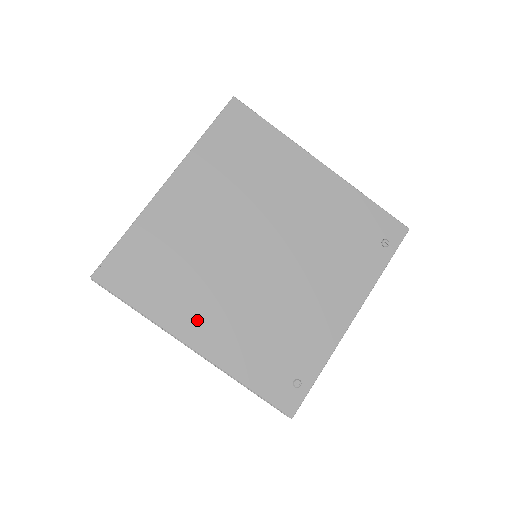
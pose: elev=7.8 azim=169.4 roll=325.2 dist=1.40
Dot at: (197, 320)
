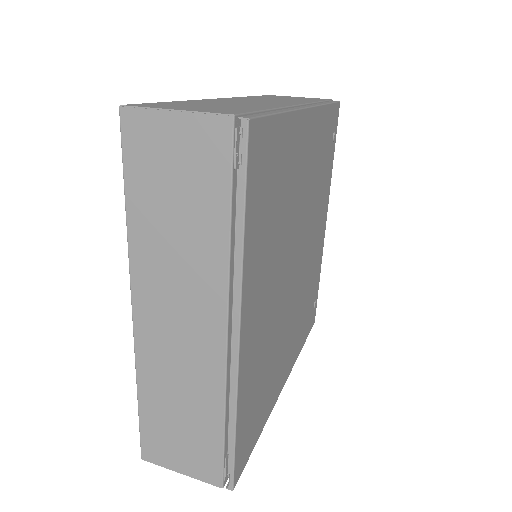
Dot at: (282, 370)
